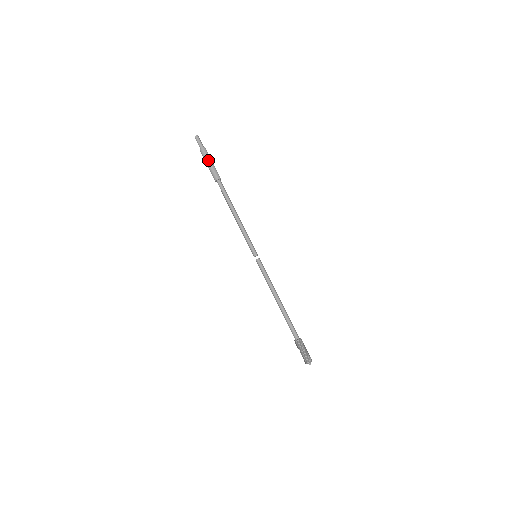
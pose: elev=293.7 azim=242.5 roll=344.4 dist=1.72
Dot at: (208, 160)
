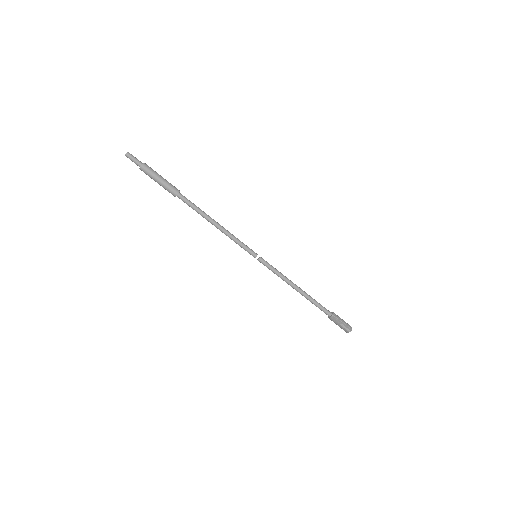
Dot at: (158, 174)
